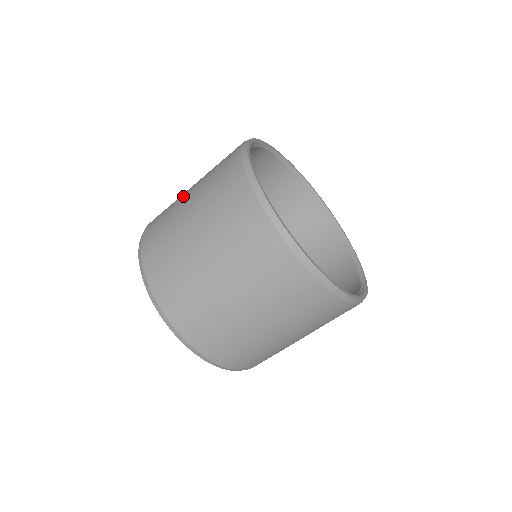
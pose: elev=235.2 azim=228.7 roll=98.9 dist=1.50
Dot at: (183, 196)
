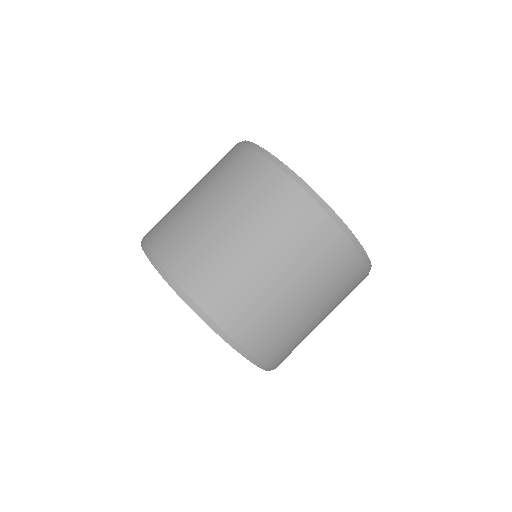
Dot at: occluded
